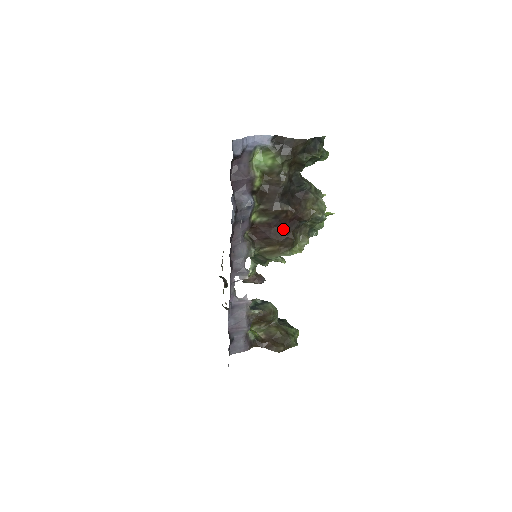
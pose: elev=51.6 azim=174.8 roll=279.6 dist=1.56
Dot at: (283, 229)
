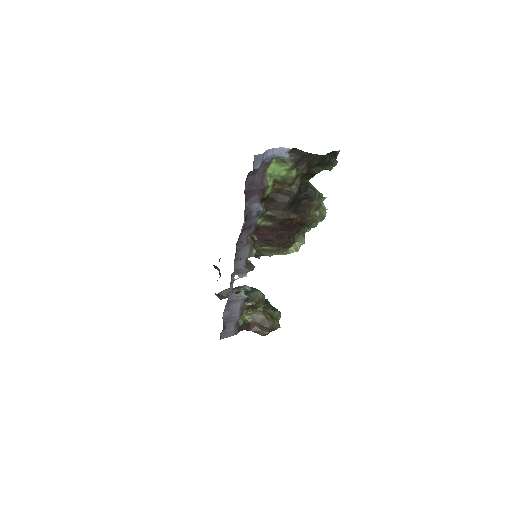
Dot at: (285, 233)
